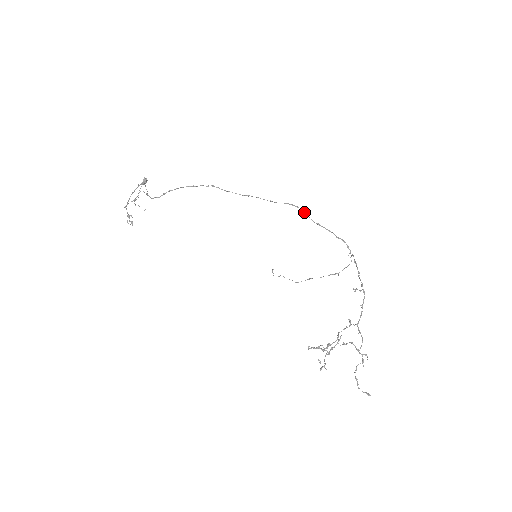
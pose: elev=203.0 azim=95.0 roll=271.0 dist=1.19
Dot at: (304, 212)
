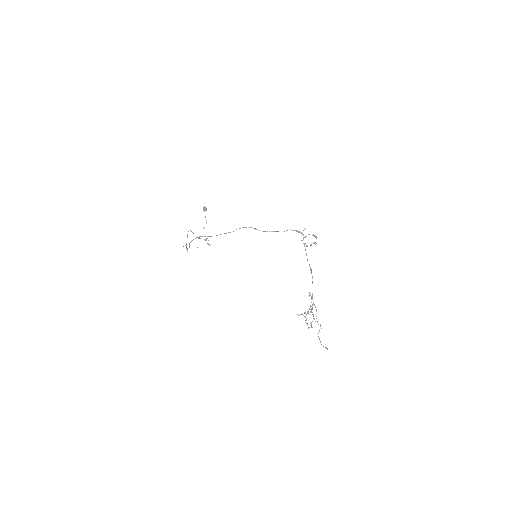
Dot at: occluded
